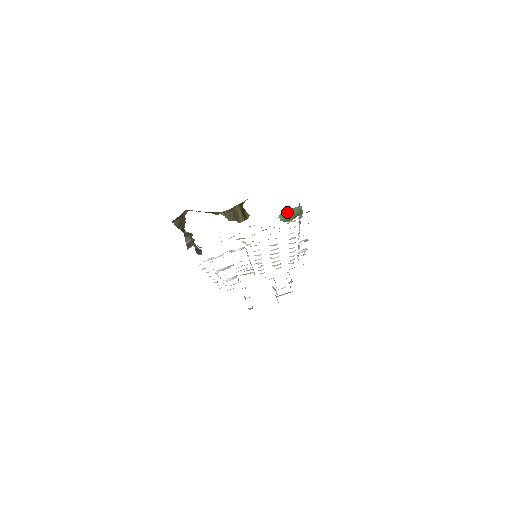
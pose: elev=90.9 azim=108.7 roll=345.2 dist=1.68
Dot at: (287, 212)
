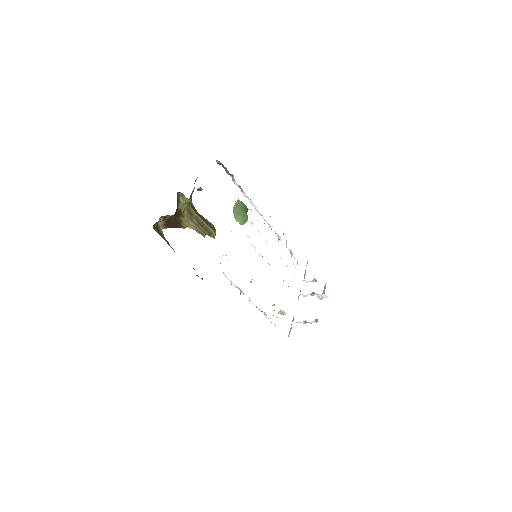
Dot at: (235, 211)
